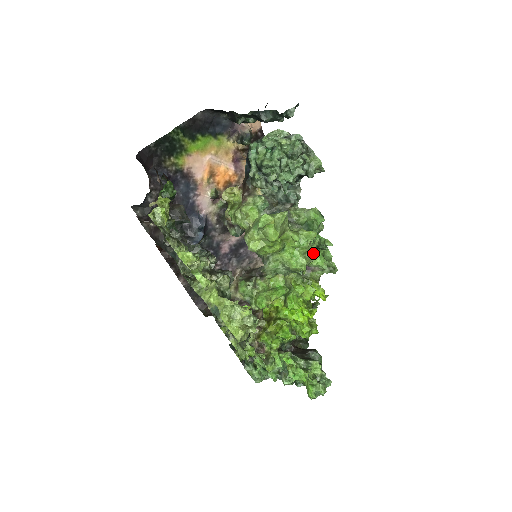
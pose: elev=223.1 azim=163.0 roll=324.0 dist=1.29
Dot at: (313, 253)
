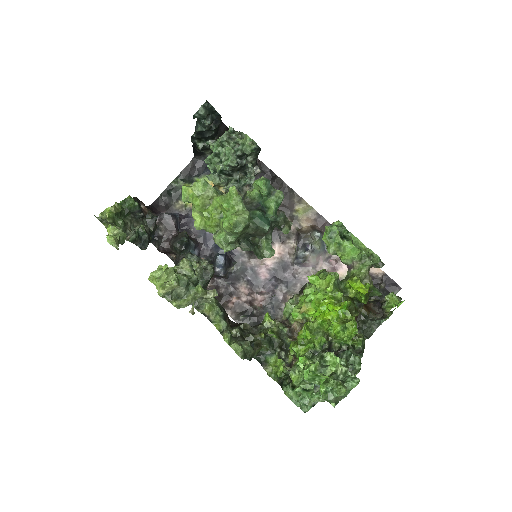
Dot at: (336, 244)
